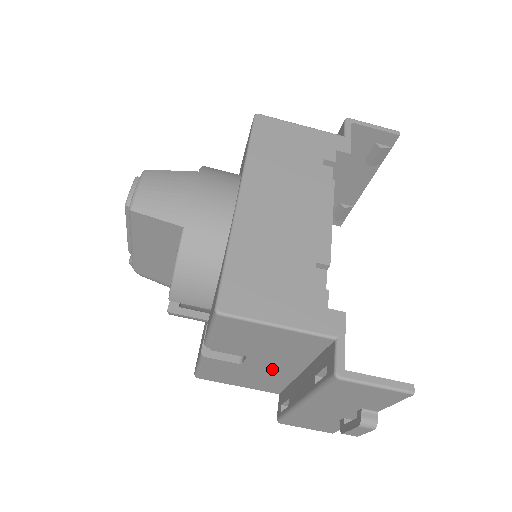
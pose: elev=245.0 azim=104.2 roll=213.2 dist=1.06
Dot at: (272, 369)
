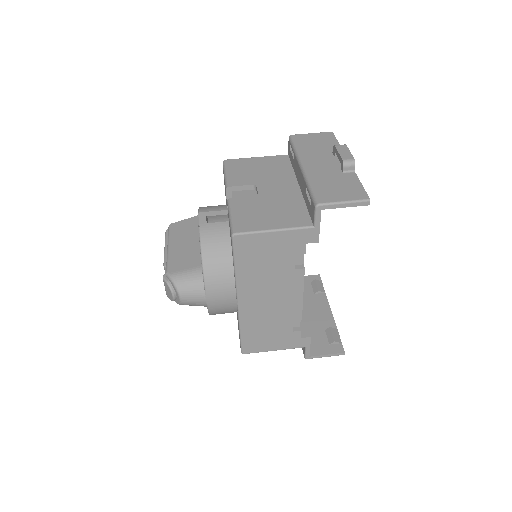
Dot at: (280, 192)
